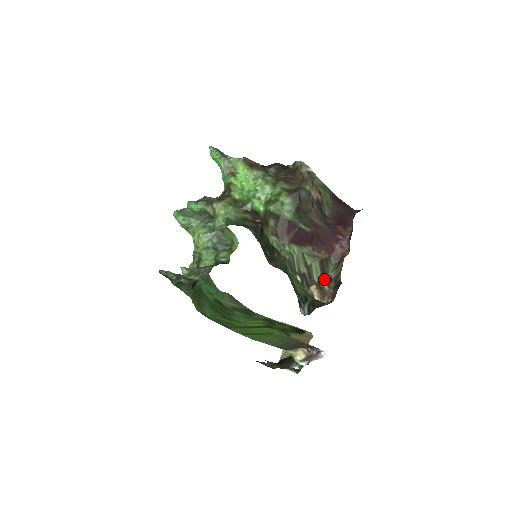
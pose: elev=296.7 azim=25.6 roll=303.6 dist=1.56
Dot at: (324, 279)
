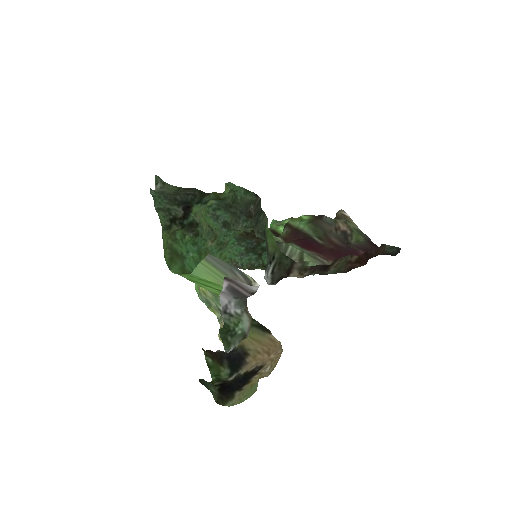
Dot at: occluded
